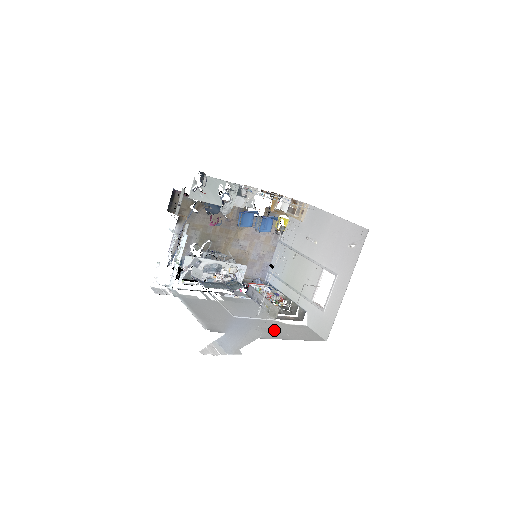
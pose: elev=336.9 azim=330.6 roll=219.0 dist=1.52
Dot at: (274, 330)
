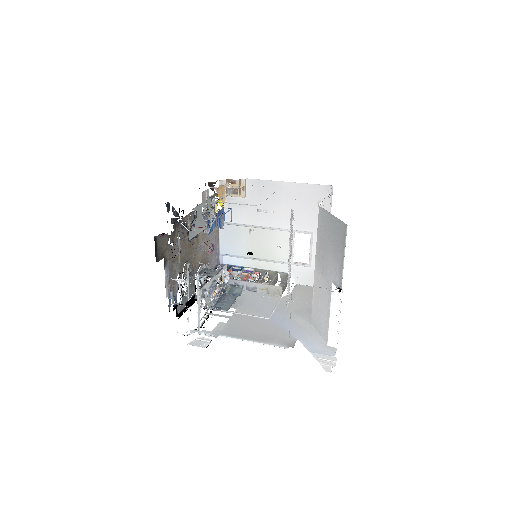
Dot at: (299, 307)
